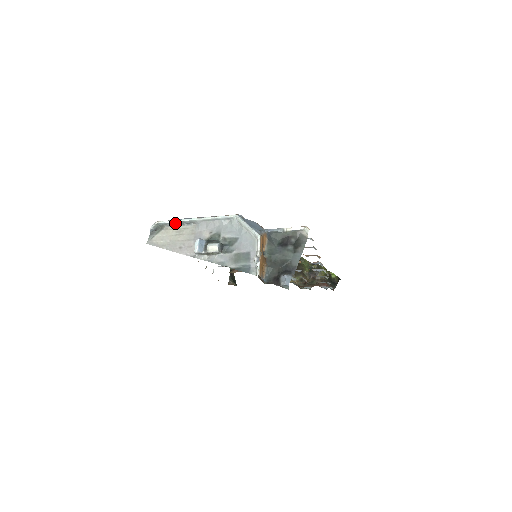
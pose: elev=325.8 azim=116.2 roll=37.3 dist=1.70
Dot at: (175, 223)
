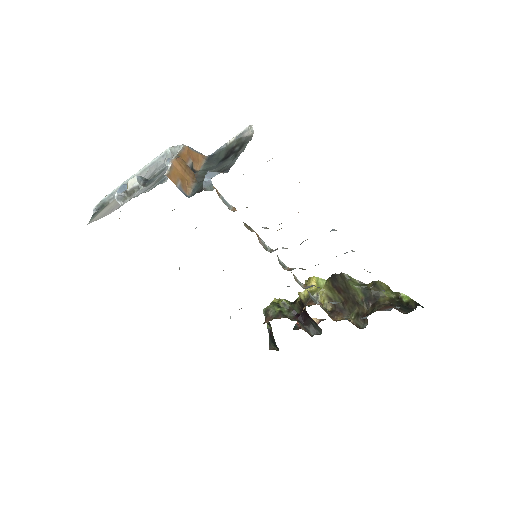
Dot at: occluded
